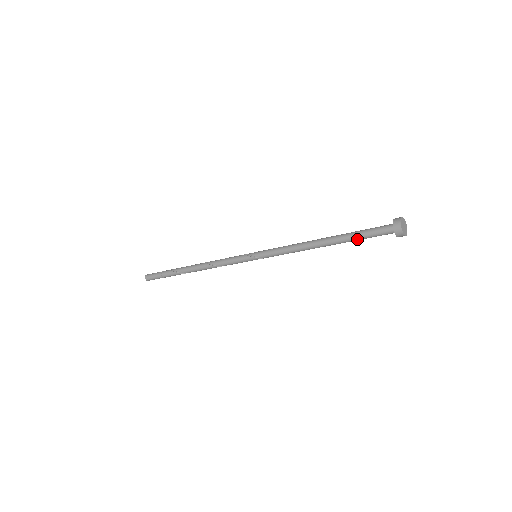
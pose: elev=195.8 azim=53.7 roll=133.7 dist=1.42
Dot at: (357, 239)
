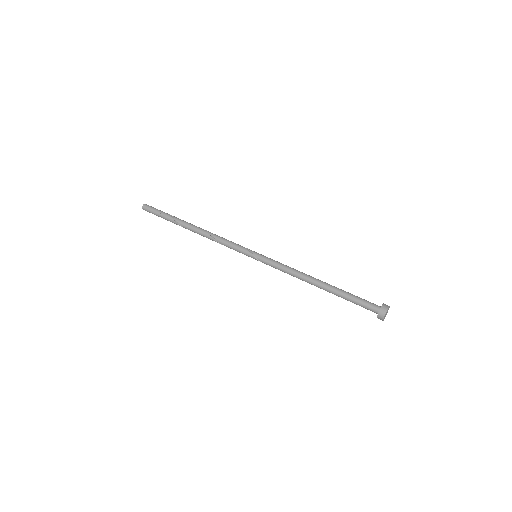
Dot at: (346, 299)
